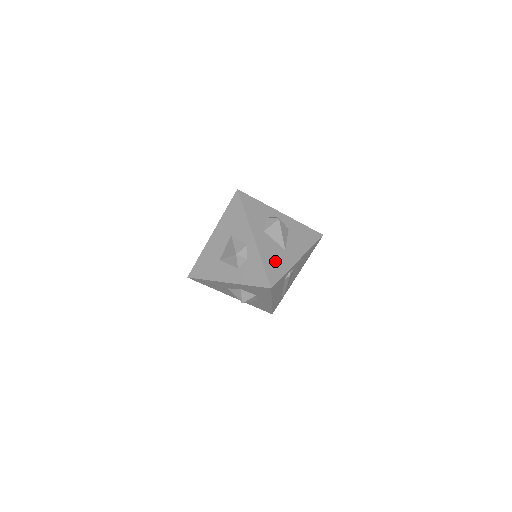
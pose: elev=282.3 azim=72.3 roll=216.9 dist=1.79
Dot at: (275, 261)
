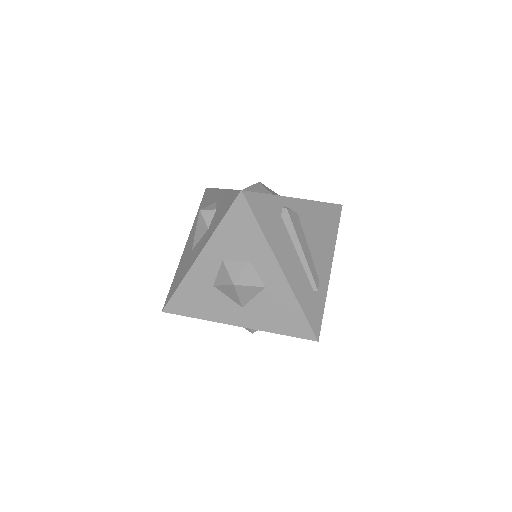
Dot at: occluded
